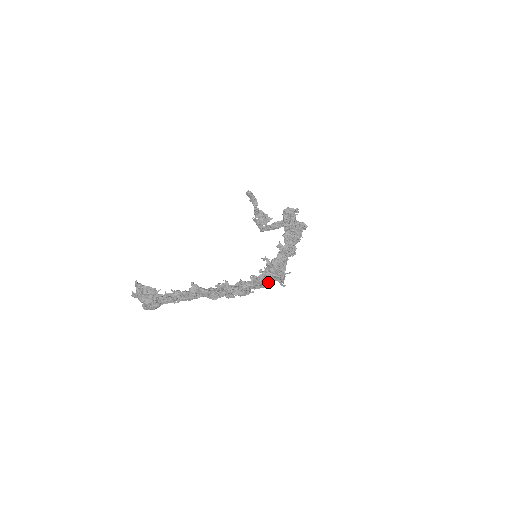
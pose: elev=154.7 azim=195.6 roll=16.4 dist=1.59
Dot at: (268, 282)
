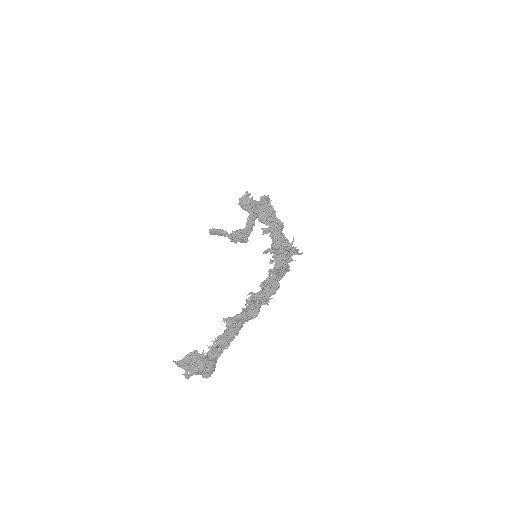
Dot at: (286, 264)
